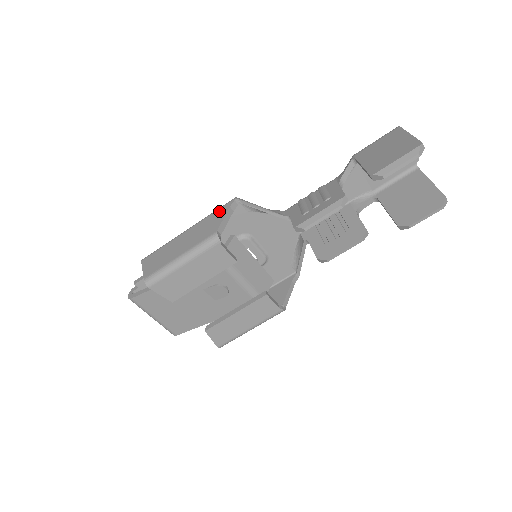
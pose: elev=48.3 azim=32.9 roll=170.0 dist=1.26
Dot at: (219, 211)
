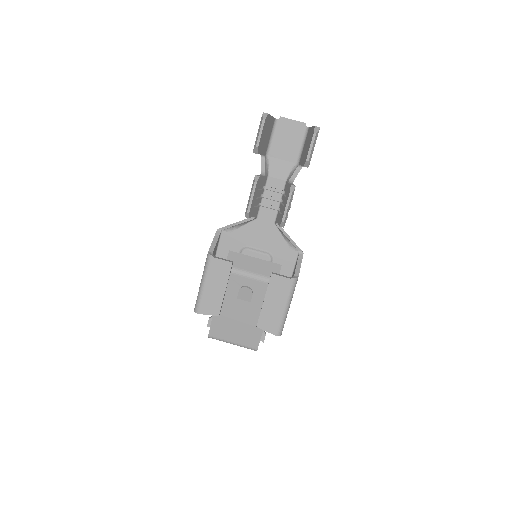
Dot at: occluded
